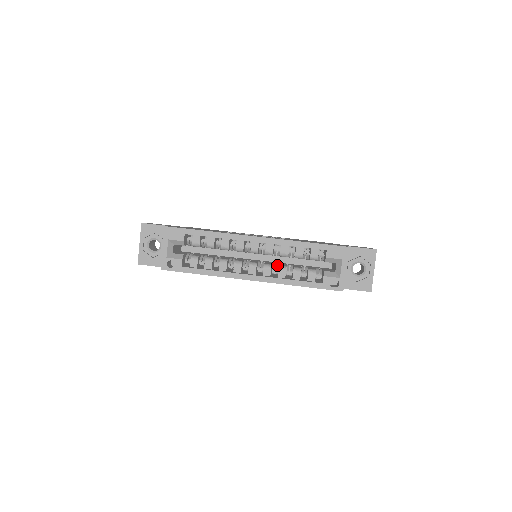
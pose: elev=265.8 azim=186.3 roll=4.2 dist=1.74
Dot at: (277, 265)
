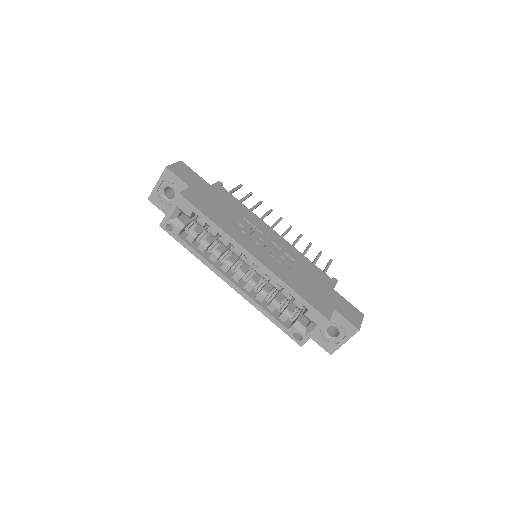
Dot at: (263, 284)
